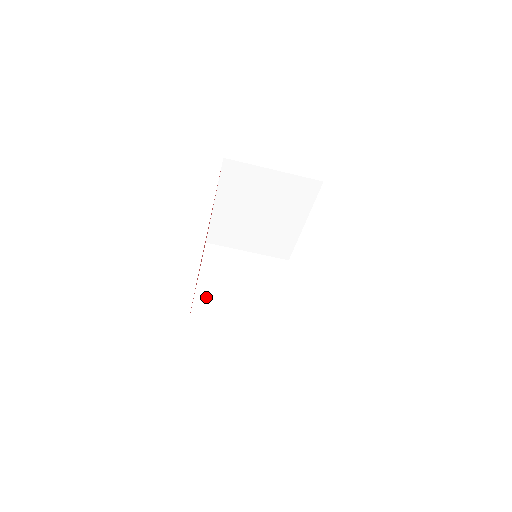
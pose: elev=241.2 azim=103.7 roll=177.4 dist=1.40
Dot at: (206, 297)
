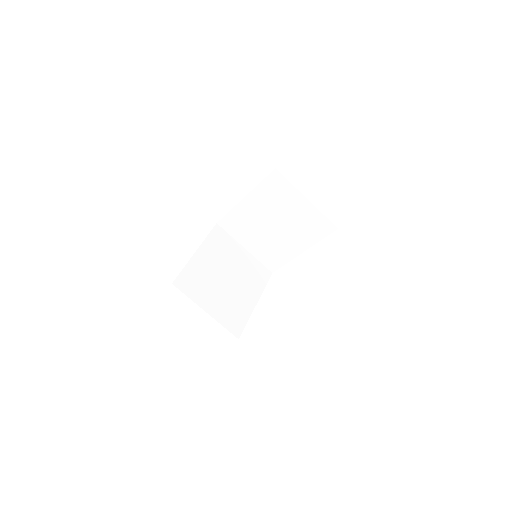
Dot at: (198, 266)
